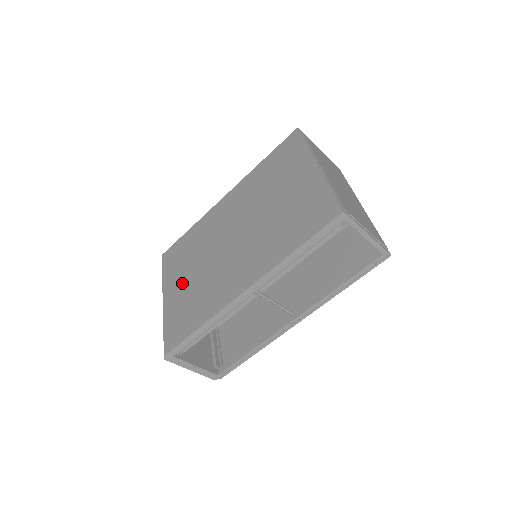
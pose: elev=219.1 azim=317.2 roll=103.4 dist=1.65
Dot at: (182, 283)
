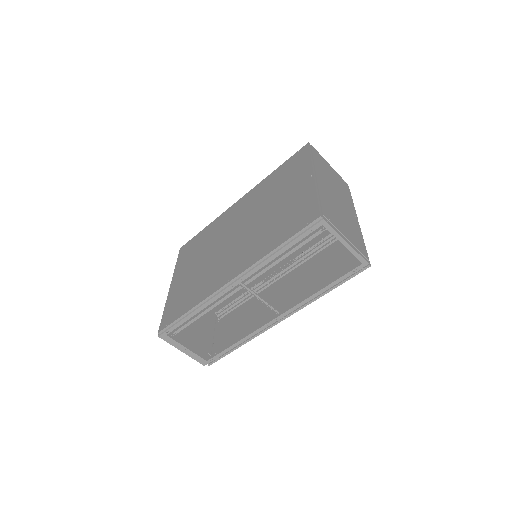
Dot at: (188, 272)
